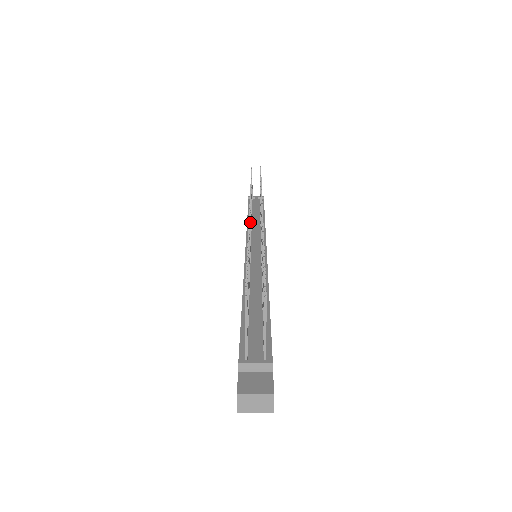
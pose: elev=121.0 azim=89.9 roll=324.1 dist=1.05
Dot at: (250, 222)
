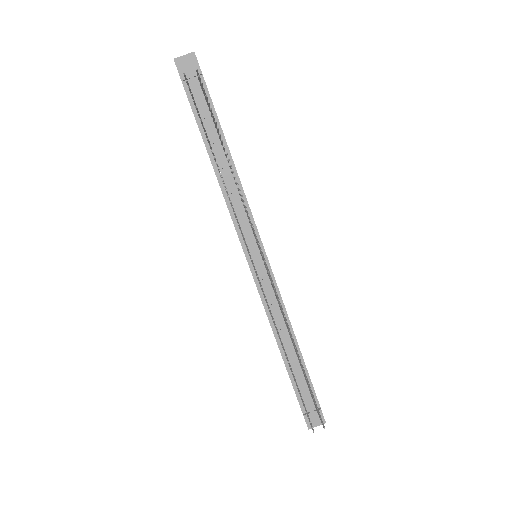
Dot at: (261, 285)
